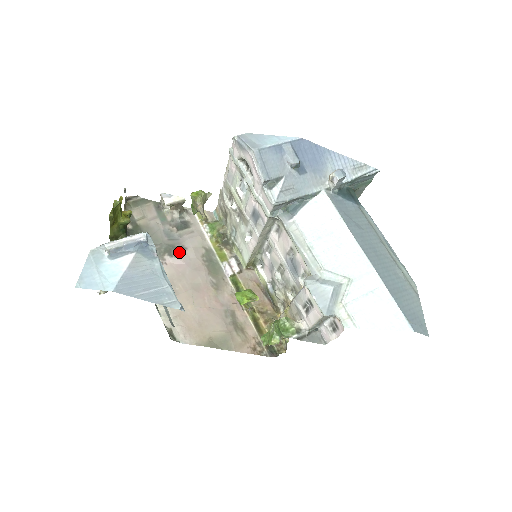
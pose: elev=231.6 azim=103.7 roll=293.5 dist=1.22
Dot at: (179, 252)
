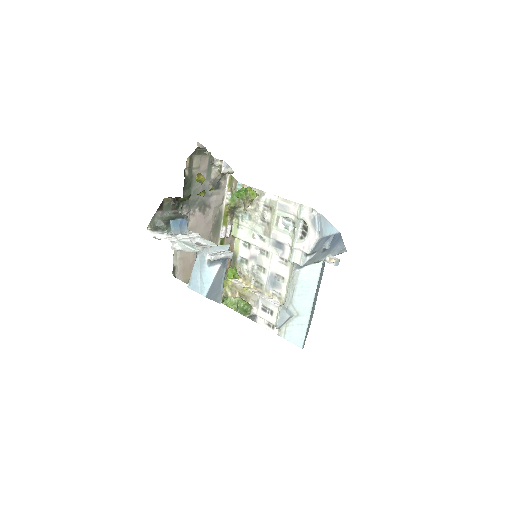
Dot at: (206, 209)
